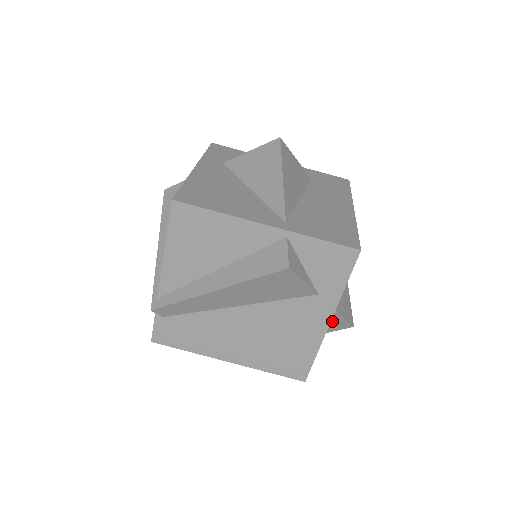
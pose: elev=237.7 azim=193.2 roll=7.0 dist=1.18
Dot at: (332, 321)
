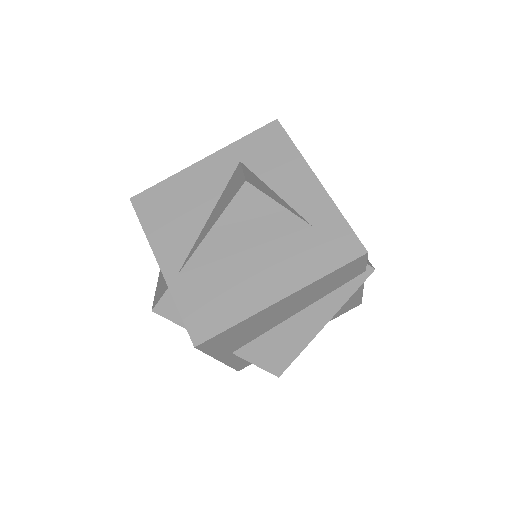
Dot at: occluded
